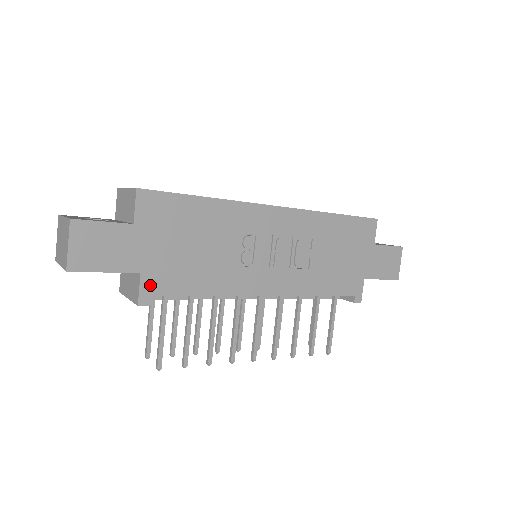
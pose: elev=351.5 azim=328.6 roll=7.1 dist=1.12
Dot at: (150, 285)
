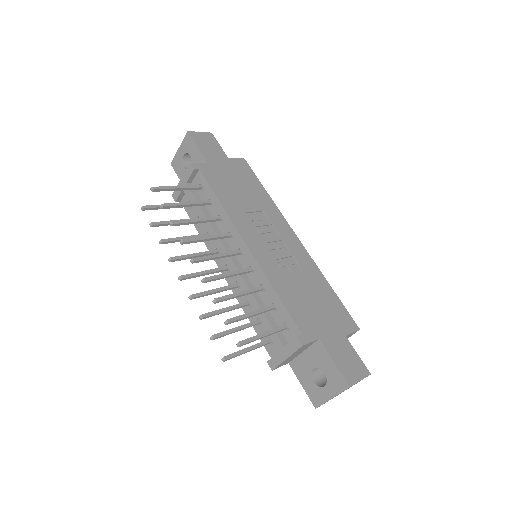
Dot at: (205, 168)
